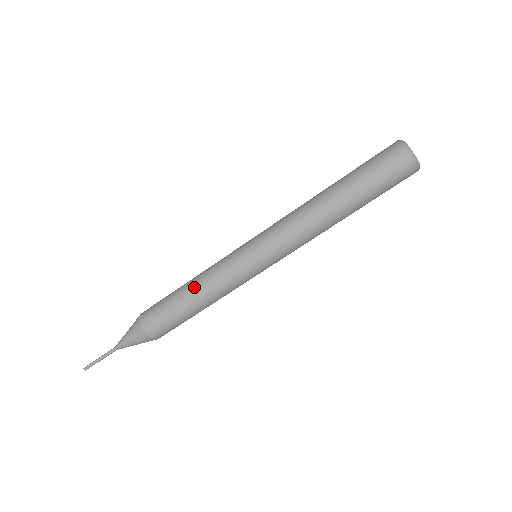
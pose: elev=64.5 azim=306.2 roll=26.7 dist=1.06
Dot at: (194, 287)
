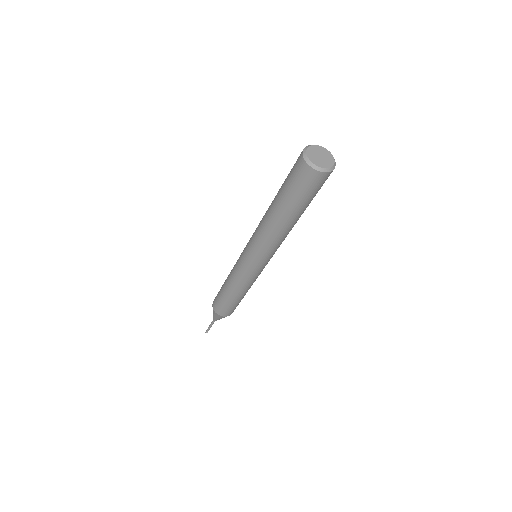
Dot at: (229, 288)
